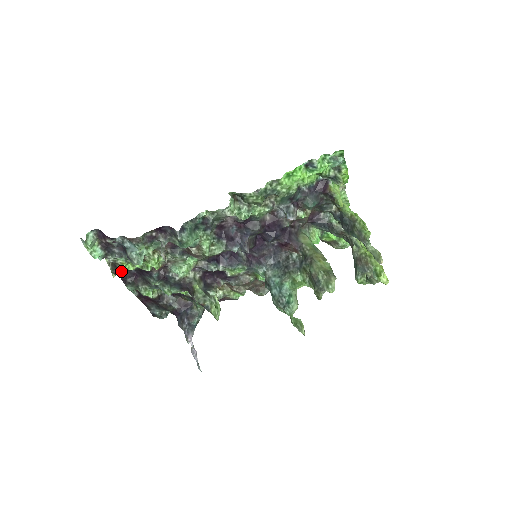
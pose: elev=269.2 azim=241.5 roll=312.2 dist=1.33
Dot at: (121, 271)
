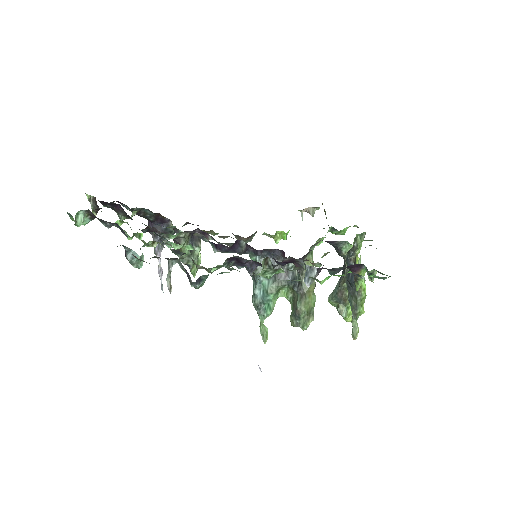
Dot at: occluded
